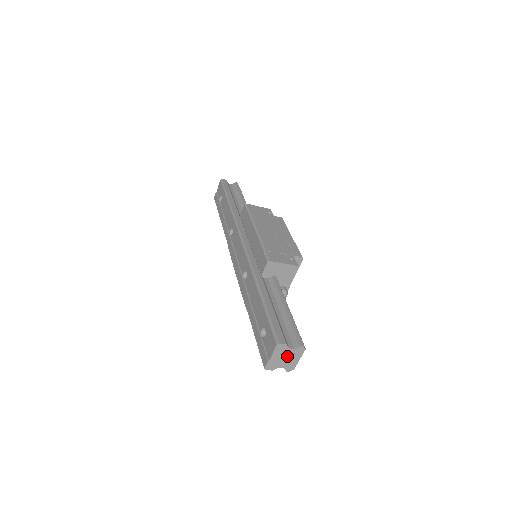
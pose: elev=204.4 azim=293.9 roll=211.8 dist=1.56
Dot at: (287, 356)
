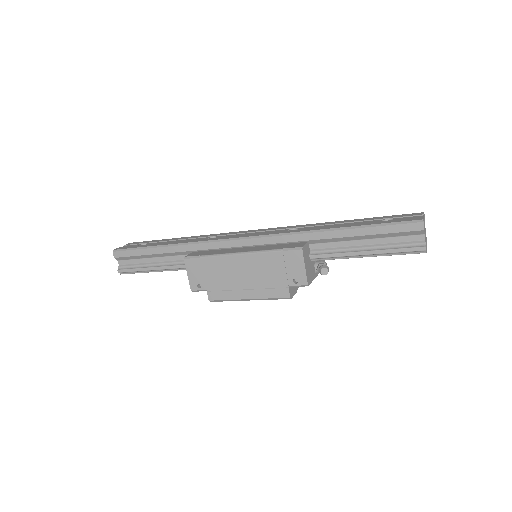
Dot at: (425, 233)
